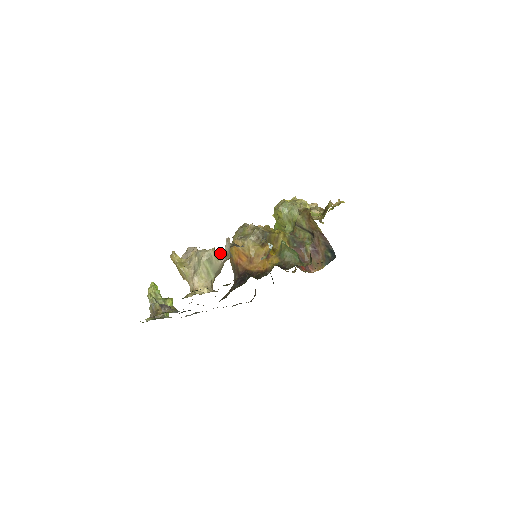
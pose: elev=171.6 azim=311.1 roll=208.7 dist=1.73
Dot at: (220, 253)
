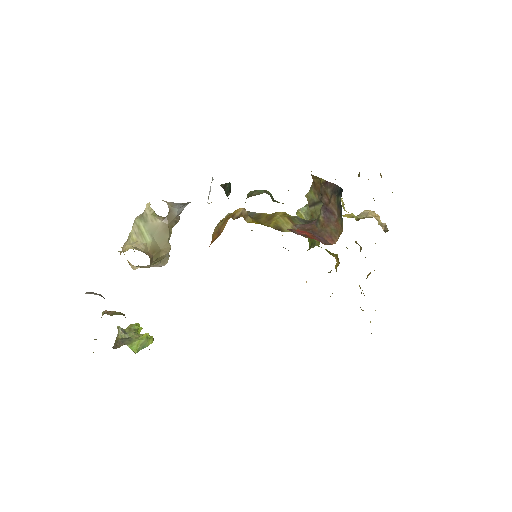
Dot at: occluded
